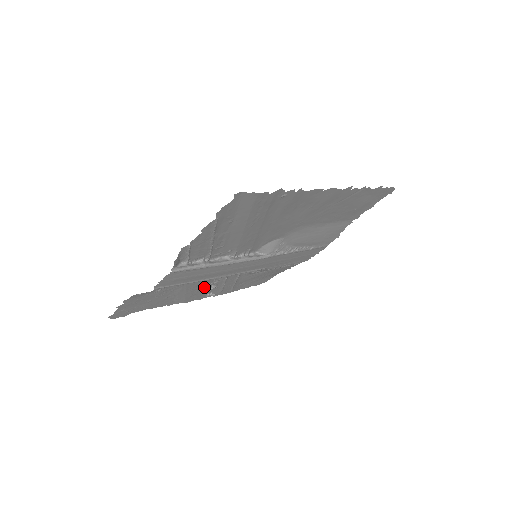
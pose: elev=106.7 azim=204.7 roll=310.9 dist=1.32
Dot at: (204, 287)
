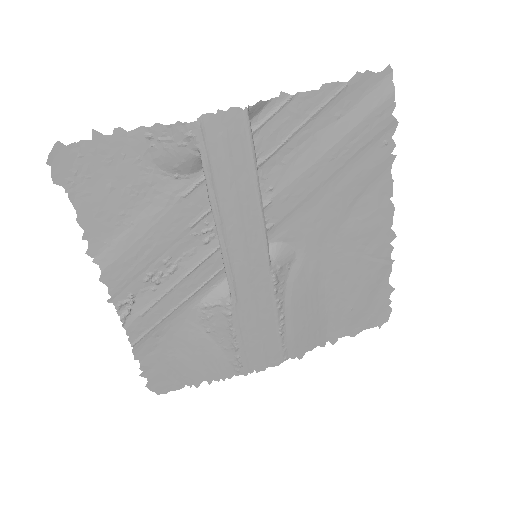
Dot at: (157, 260)
